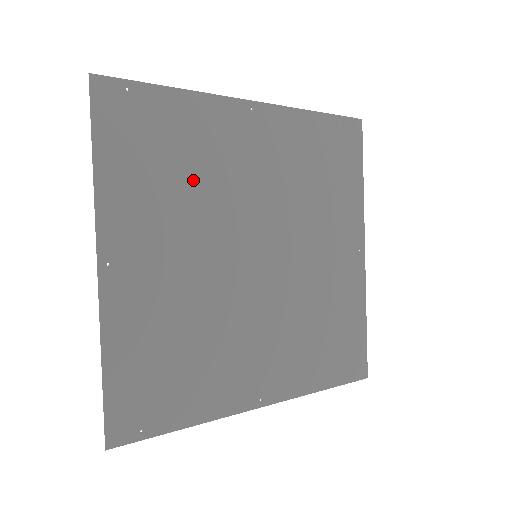
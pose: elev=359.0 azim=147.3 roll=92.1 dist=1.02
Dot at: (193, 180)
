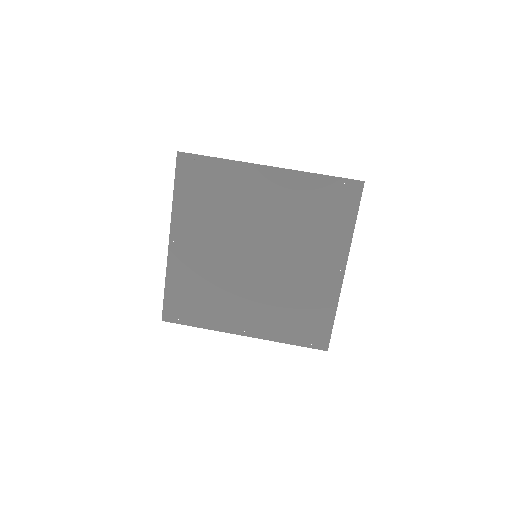
Dot at: (224, 208)
